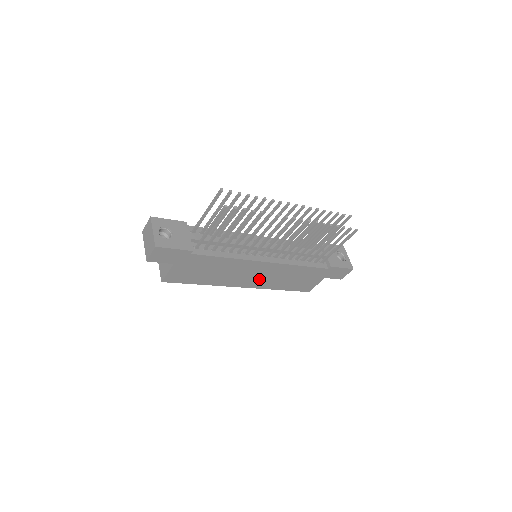
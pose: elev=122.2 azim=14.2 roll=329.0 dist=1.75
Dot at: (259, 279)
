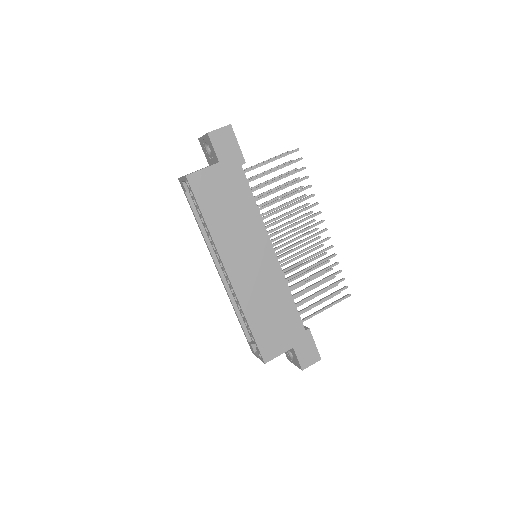
Dot at: (249, 276)
